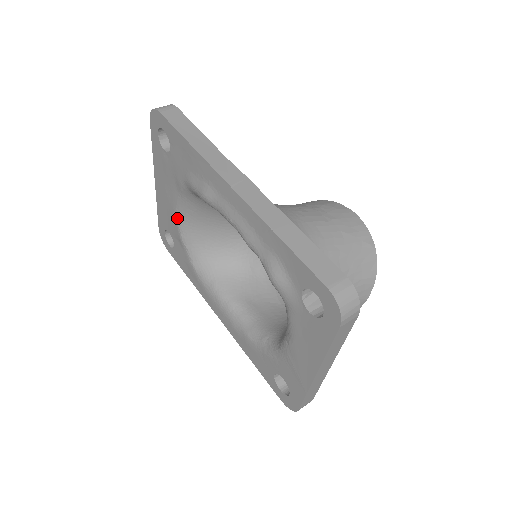
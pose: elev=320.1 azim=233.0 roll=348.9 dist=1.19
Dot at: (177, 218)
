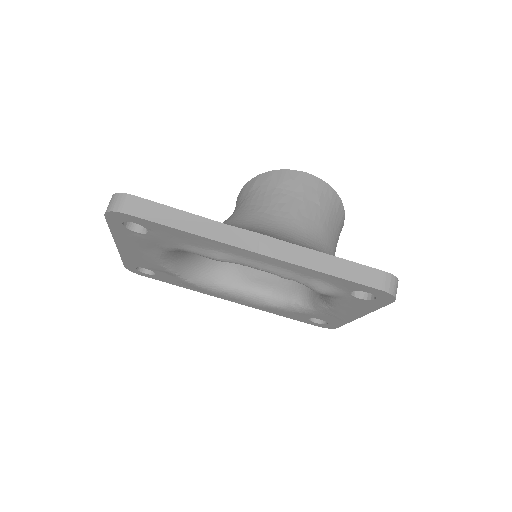
Dot at: (161, 263)
